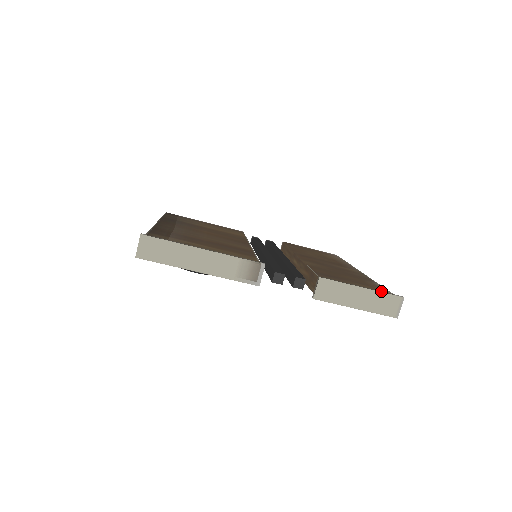
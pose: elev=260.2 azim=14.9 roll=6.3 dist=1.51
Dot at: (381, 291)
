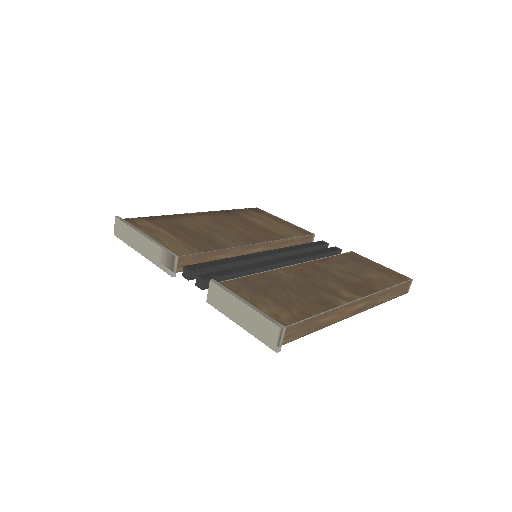
Dot at: (263, 313)
